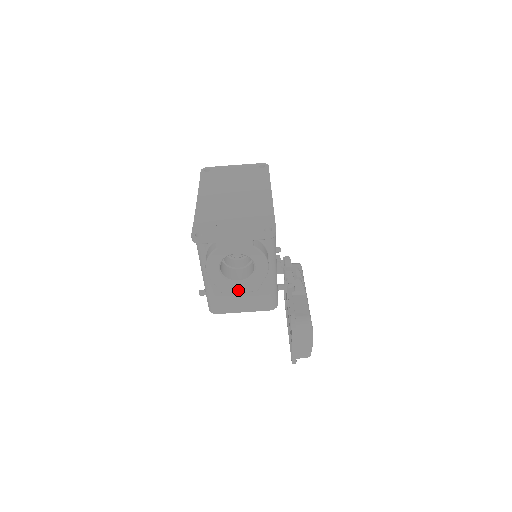
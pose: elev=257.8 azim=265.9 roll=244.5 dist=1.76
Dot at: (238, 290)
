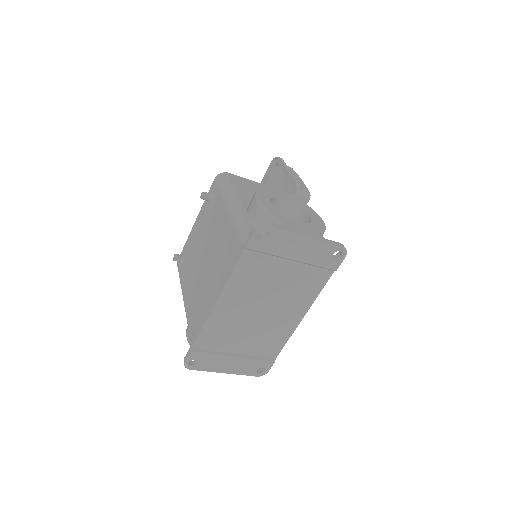
Dot at: occluded
